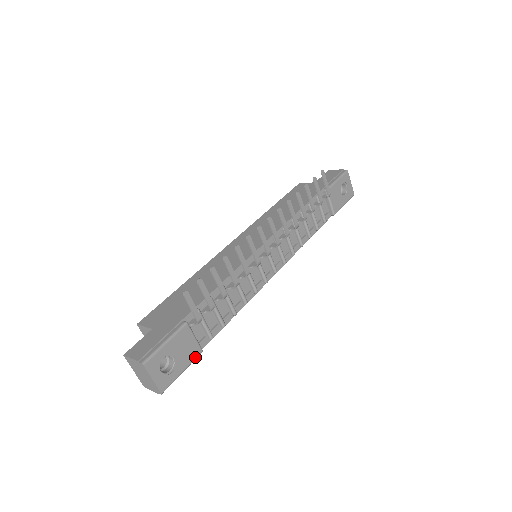
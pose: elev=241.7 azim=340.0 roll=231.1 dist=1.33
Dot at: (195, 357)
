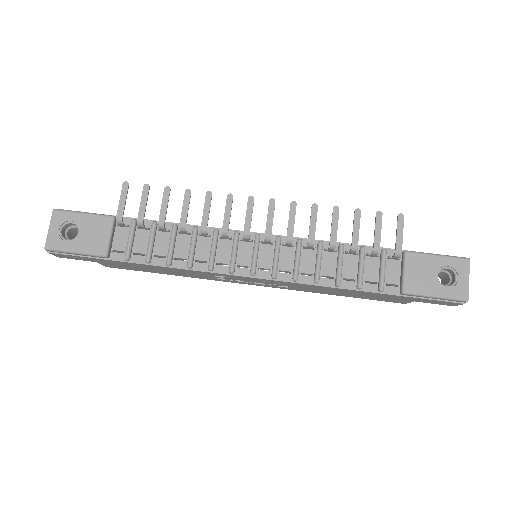
Dot at: (95, 252)
